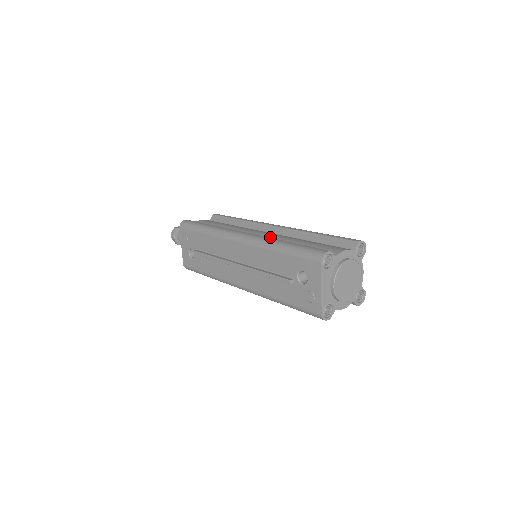
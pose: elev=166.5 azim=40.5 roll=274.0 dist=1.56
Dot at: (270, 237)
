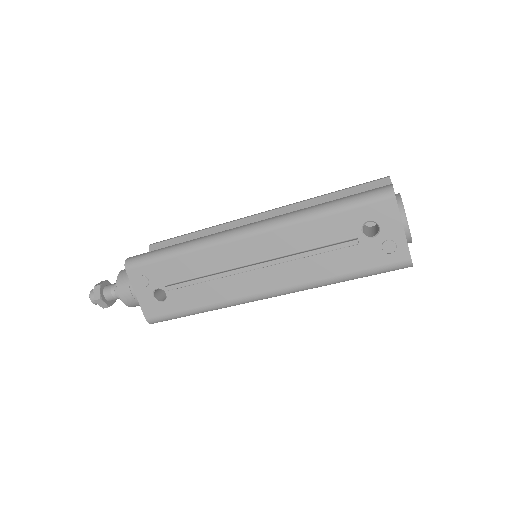
Dot at: occluded
